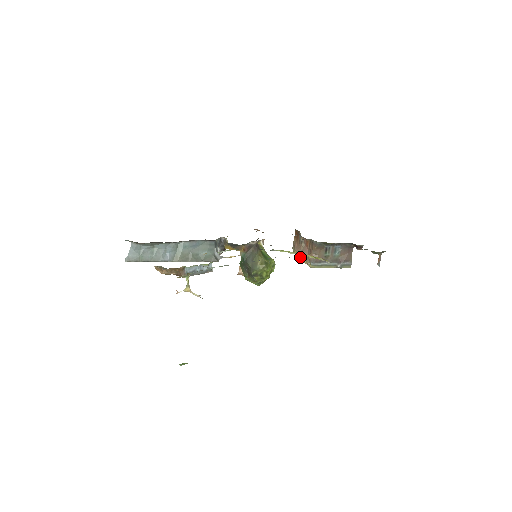
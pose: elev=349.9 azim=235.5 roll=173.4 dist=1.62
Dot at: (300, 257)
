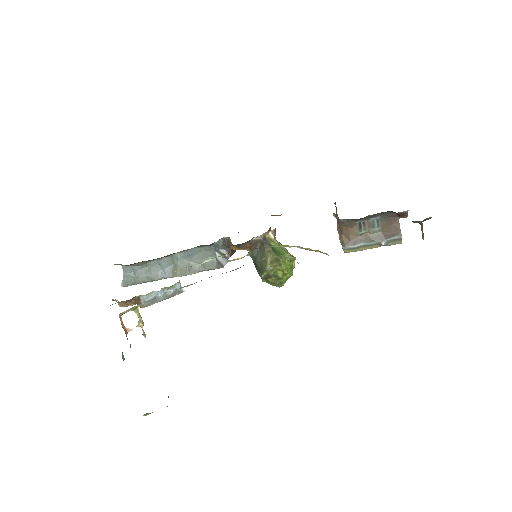
Dot at: occluded
